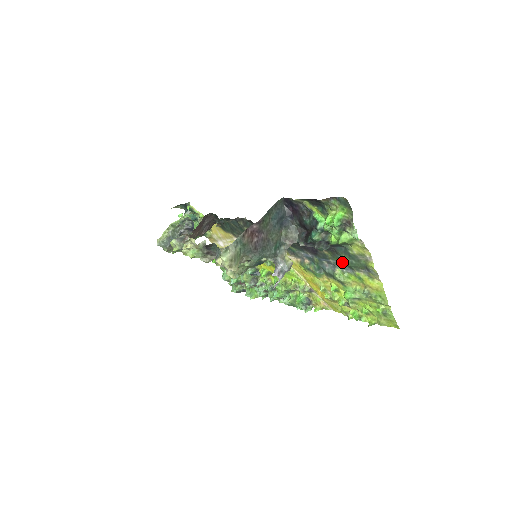
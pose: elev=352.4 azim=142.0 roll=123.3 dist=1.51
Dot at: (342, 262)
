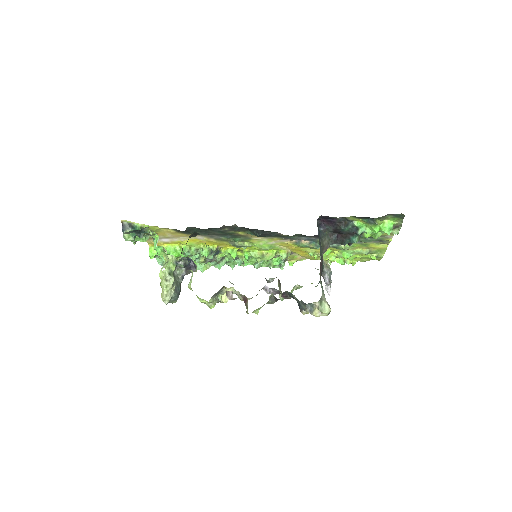
Dot at: occluded
